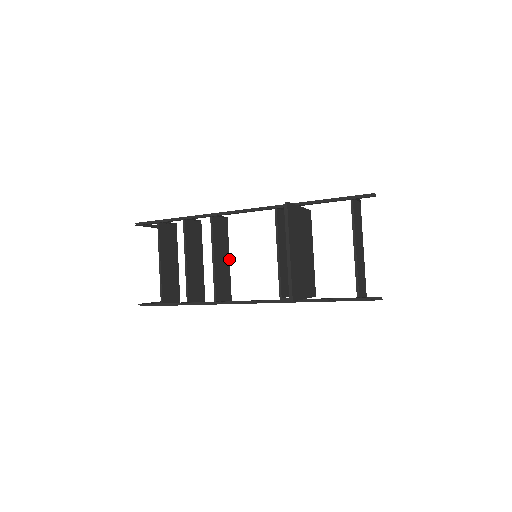
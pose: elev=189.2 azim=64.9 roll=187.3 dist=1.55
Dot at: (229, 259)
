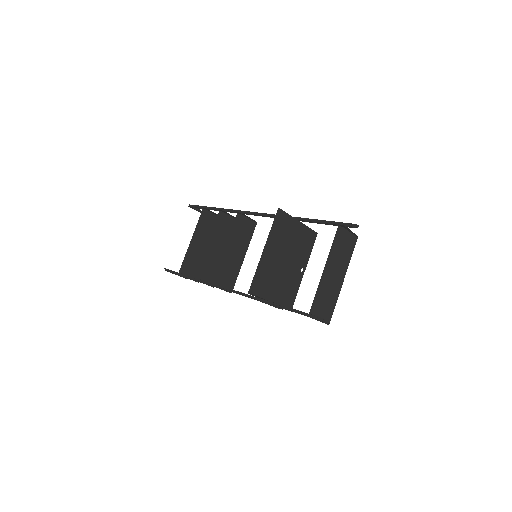
Dot at: (244, 257)
